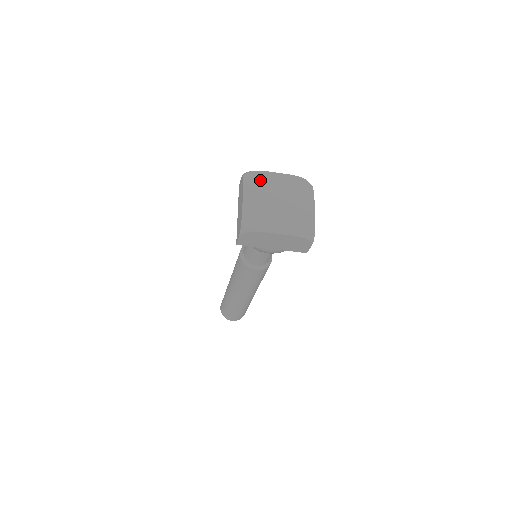
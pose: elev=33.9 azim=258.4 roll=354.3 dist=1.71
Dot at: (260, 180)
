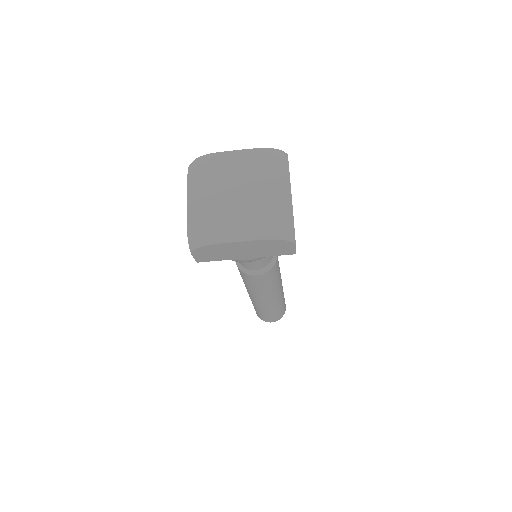
Dot at: (210, 168)
